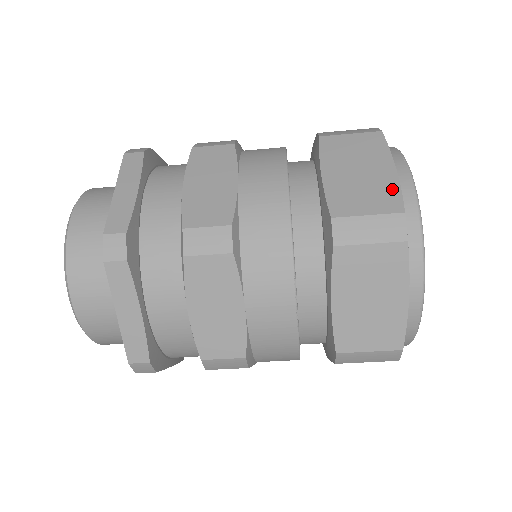
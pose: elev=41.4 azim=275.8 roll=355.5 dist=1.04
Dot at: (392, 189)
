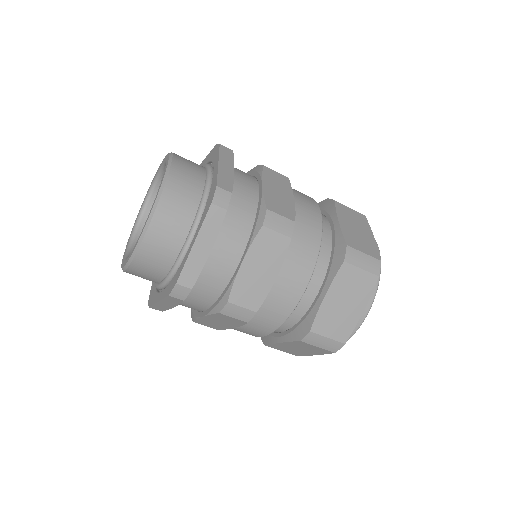
Dot at: (351, 326)
